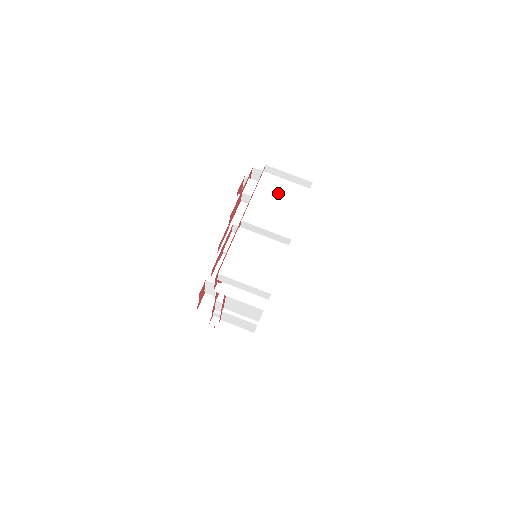
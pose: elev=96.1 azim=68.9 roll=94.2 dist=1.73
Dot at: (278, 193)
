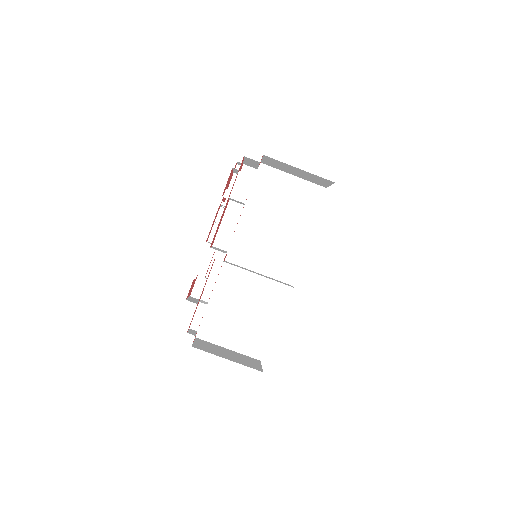
Dot at: (281, 202)
